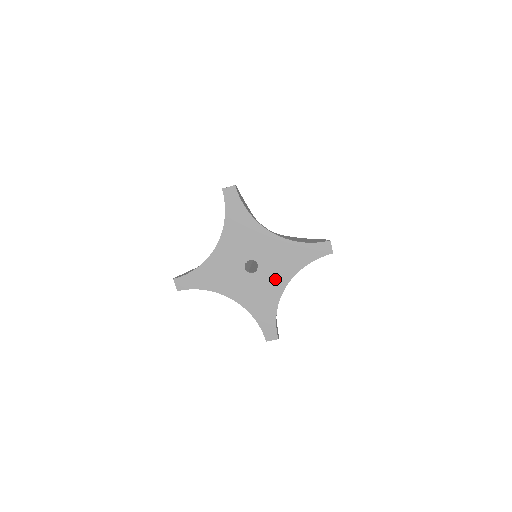
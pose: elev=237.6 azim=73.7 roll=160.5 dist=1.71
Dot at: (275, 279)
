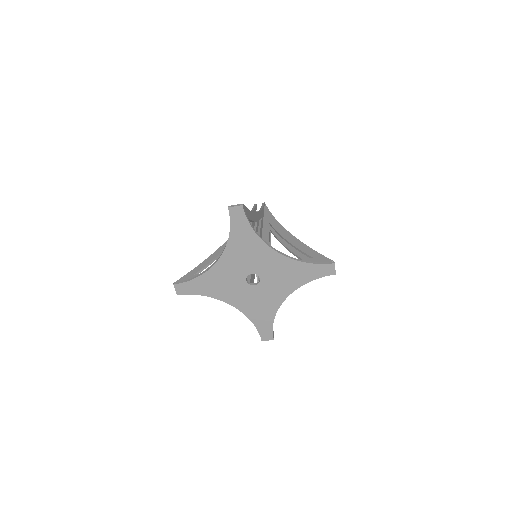
Dot at: (276, 292)
